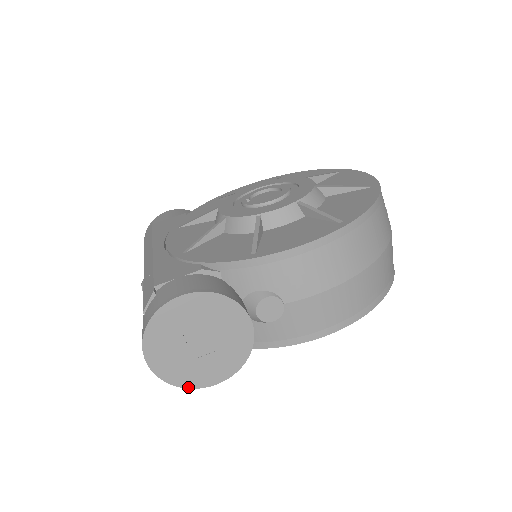
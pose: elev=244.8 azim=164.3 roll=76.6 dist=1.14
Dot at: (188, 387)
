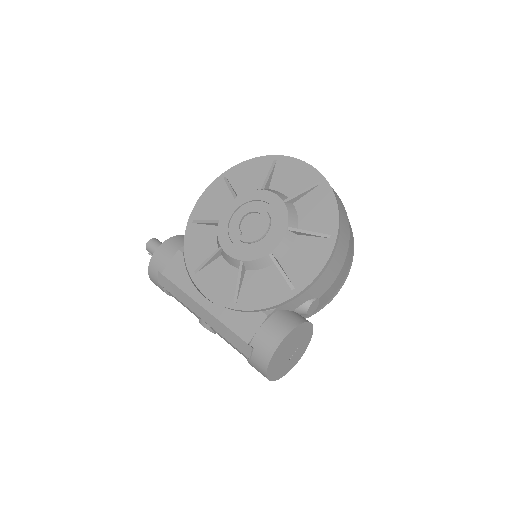
Dot at: occluded
